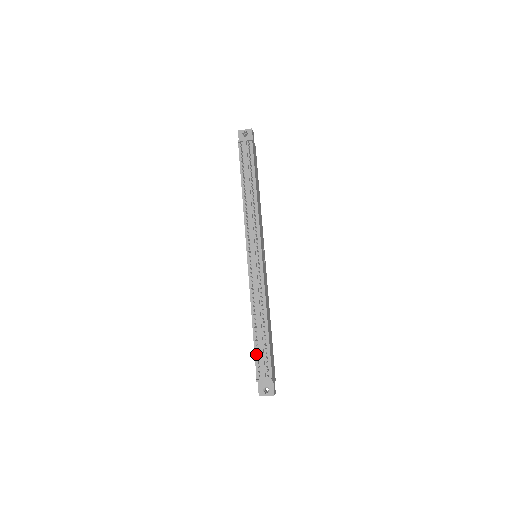
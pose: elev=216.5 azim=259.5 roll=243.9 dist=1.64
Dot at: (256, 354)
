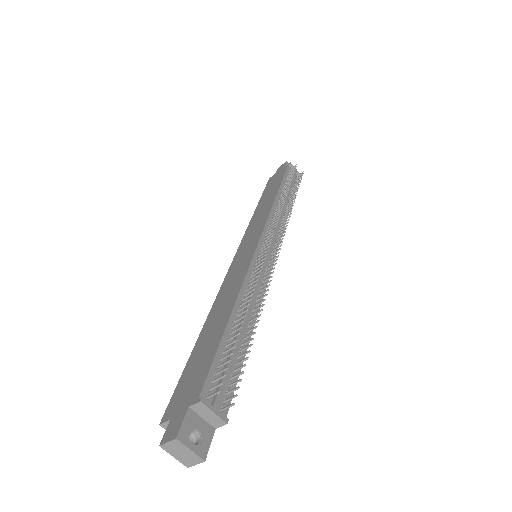
Dot at: (218, 357)
